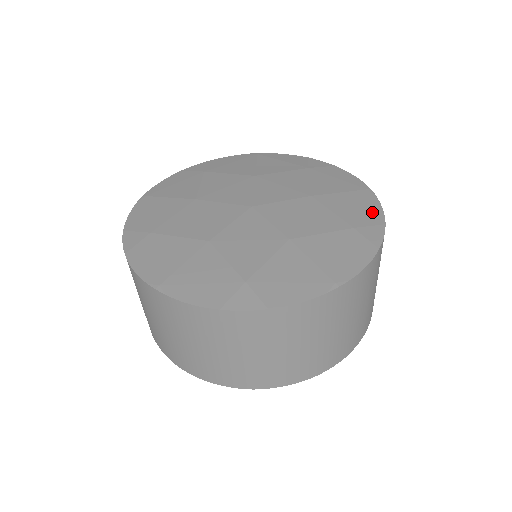
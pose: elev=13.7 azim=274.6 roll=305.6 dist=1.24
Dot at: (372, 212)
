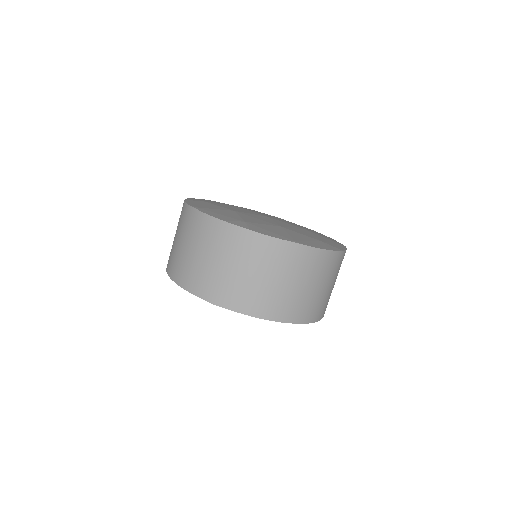
Dot at: occluded
